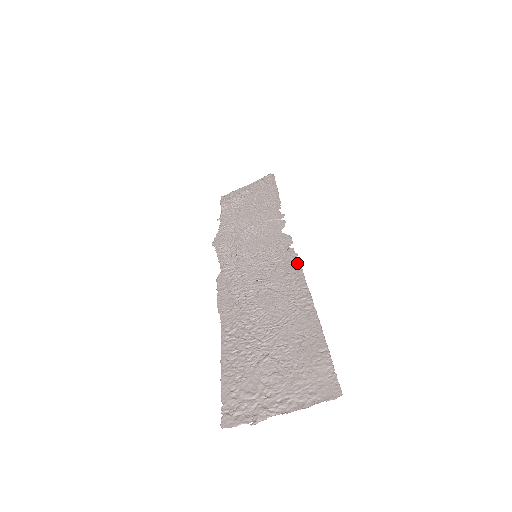
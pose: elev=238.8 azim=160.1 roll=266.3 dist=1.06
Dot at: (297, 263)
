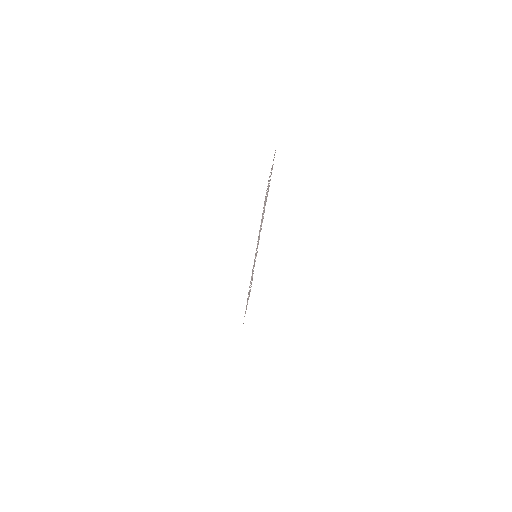
Dot at: occluded
